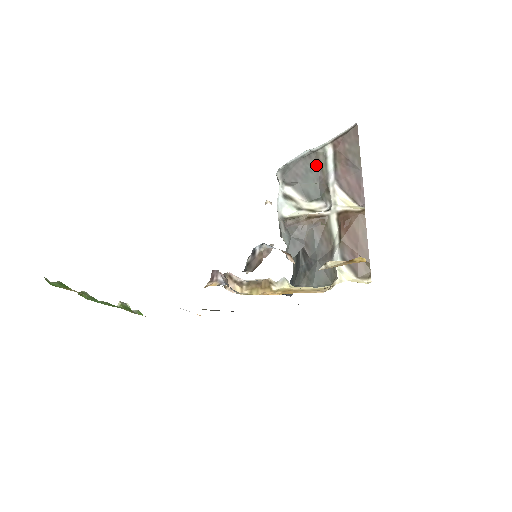
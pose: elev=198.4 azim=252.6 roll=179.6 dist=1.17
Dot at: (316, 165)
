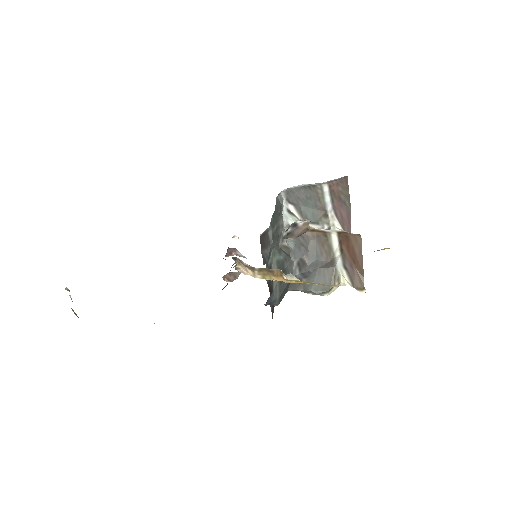
Dot at: (314, 196)
